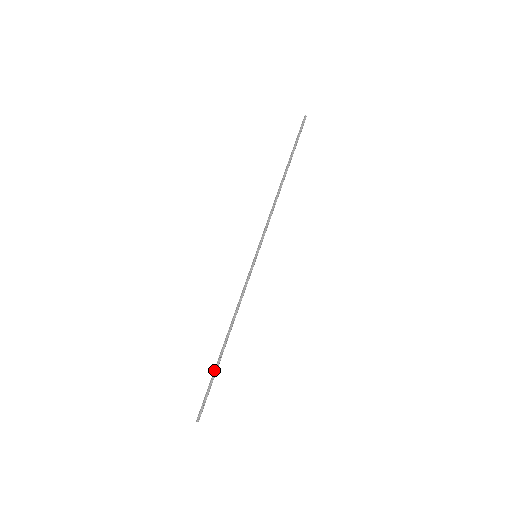
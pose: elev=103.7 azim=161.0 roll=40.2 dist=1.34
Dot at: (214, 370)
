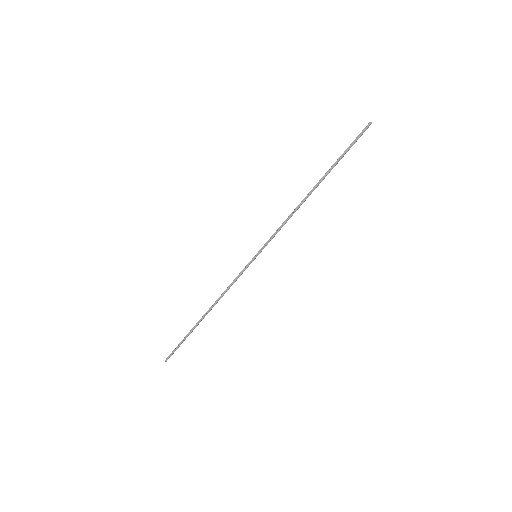
Dot at: (189, 333)
